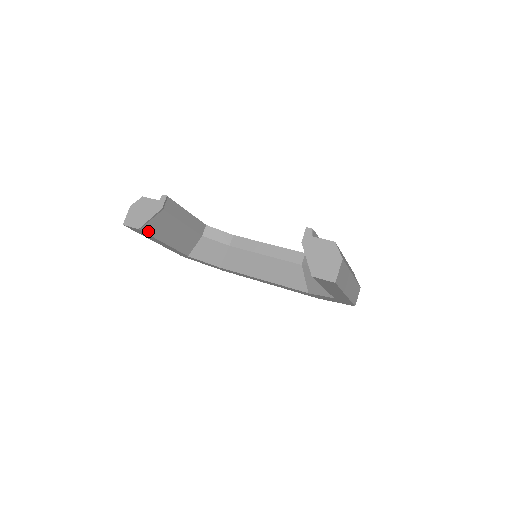
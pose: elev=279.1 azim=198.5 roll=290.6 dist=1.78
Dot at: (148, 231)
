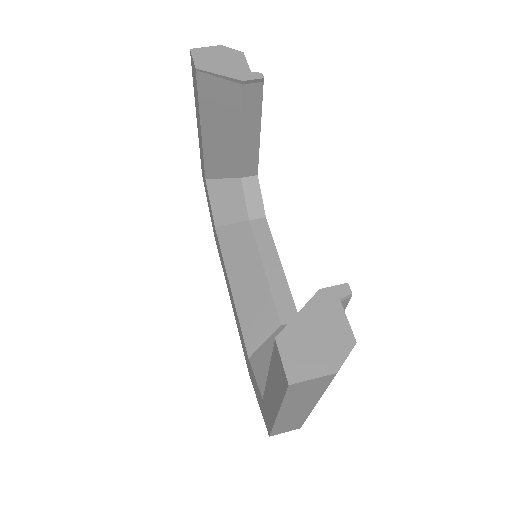
Dot at: (202, 87)
